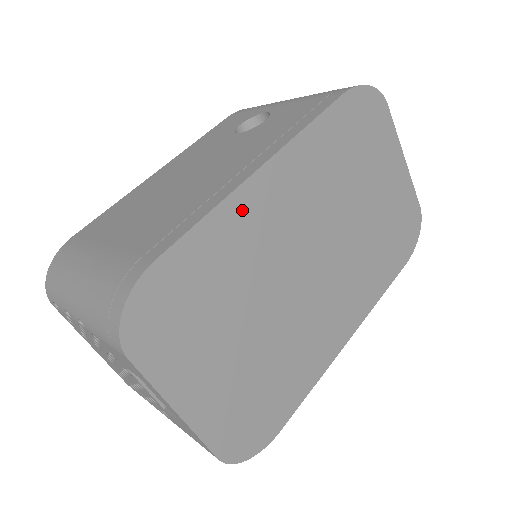
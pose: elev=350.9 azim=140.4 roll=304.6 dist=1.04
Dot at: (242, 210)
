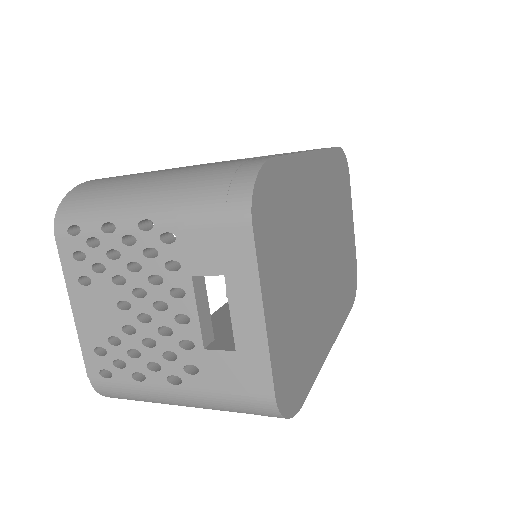
Dot at: (305, 171)
